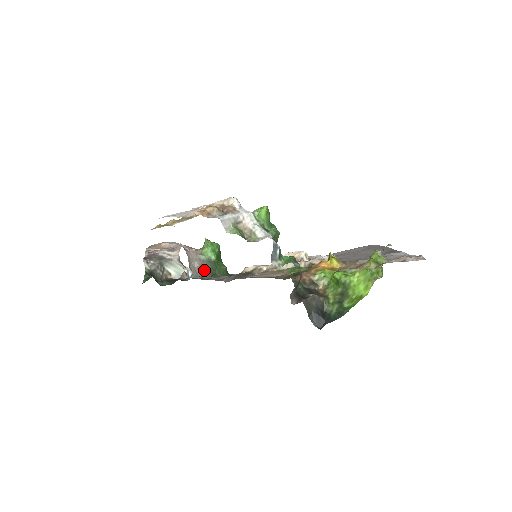
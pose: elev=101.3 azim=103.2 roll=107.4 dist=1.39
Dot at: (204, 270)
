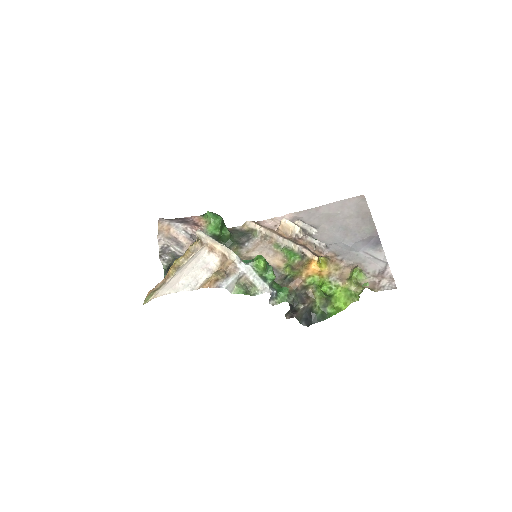
Dot at: occluded
